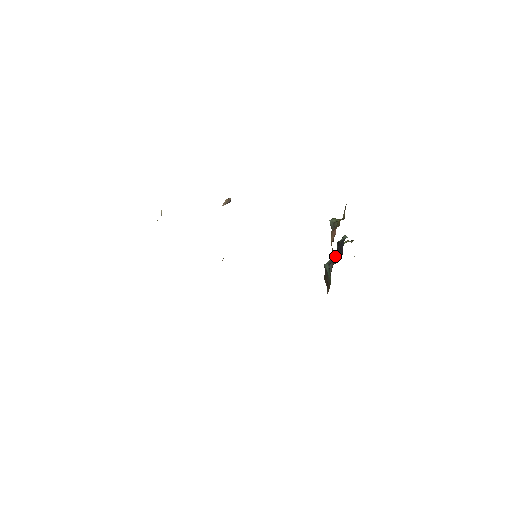
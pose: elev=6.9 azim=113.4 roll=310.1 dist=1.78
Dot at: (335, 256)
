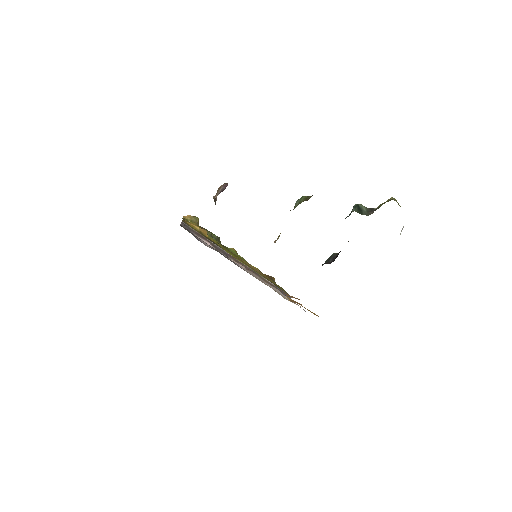
Dot at: occluded
